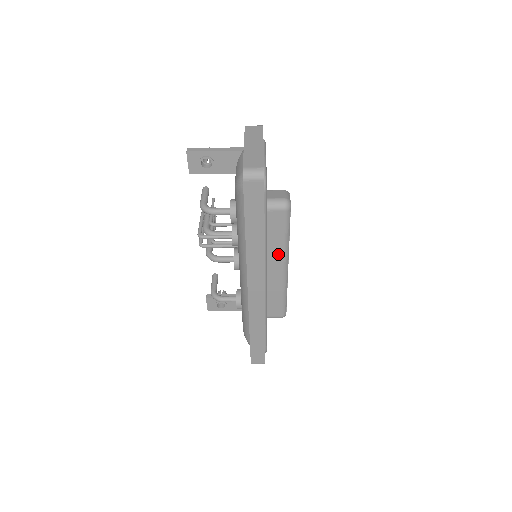
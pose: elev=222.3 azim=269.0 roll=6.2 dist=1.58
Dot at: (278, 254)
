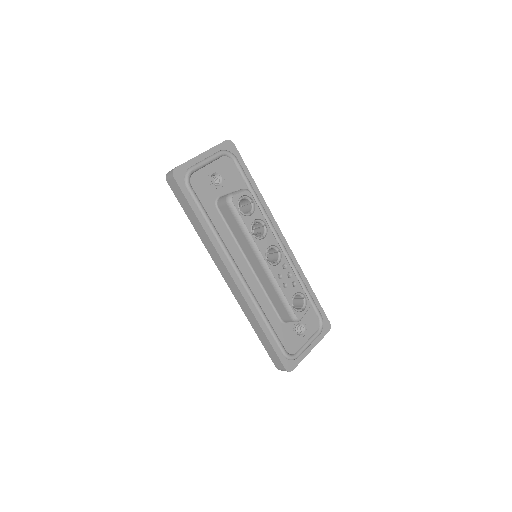
Dot at: (249, 248)
